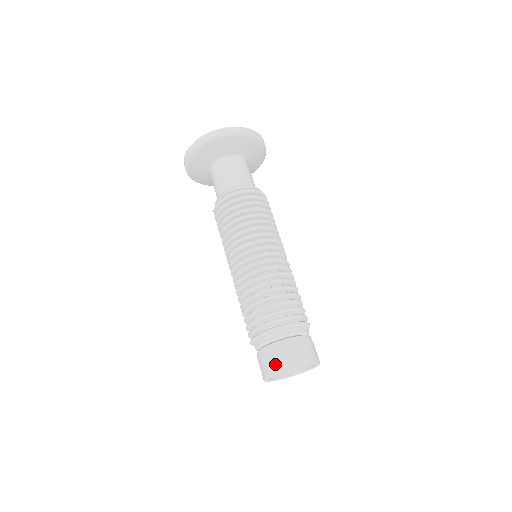
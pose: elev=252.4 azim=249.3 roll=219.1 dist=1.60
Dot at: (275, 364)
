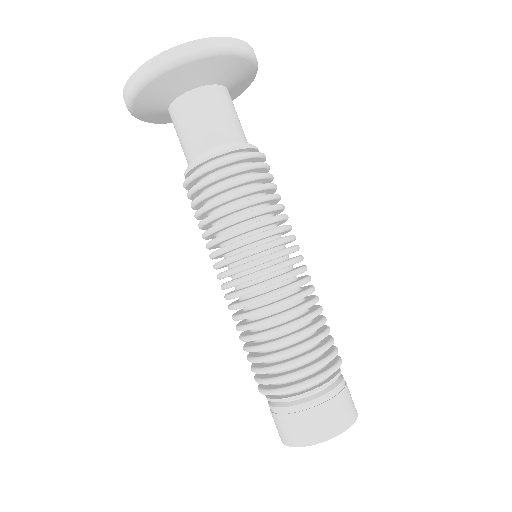
Dot at: occluded
